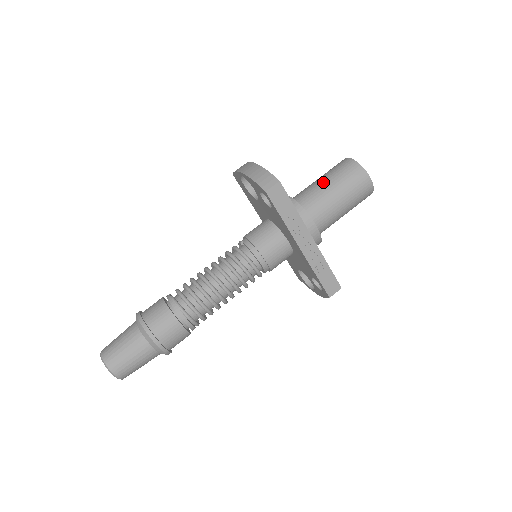
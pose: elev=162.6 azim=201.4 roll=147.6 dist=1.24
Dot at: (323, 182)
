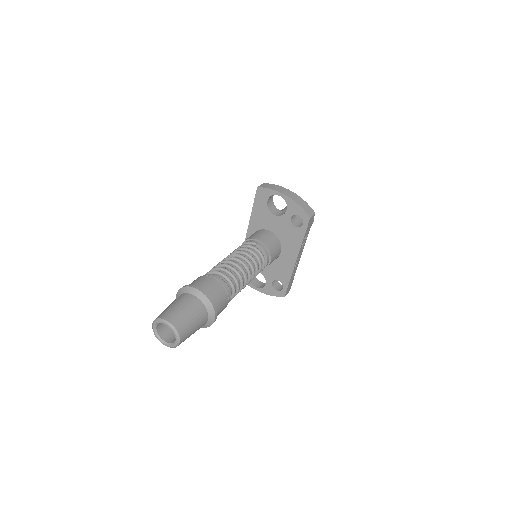
Dot at: (297, 215)
